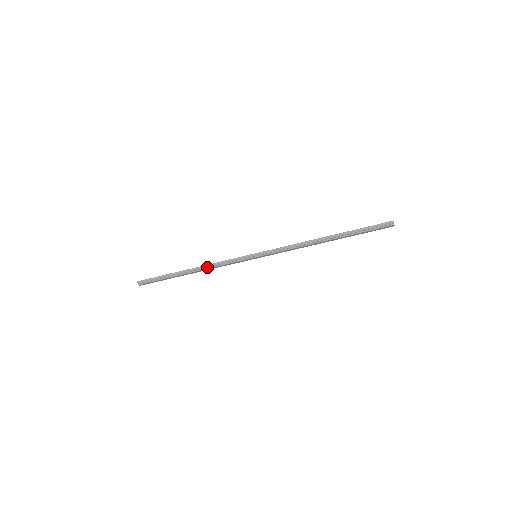
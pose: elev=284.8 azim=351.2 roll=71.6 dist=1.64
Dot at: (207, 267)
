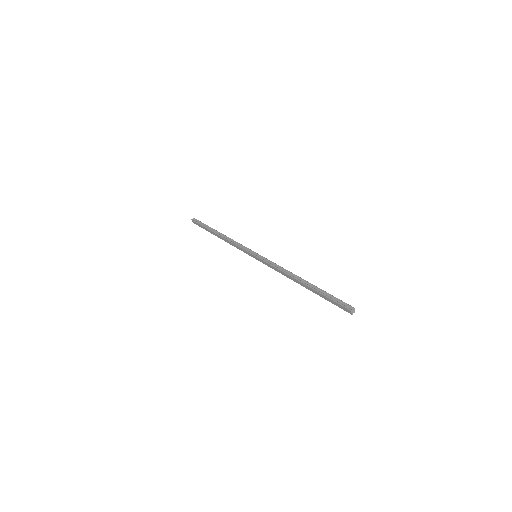
Dot at: (228, 239)
